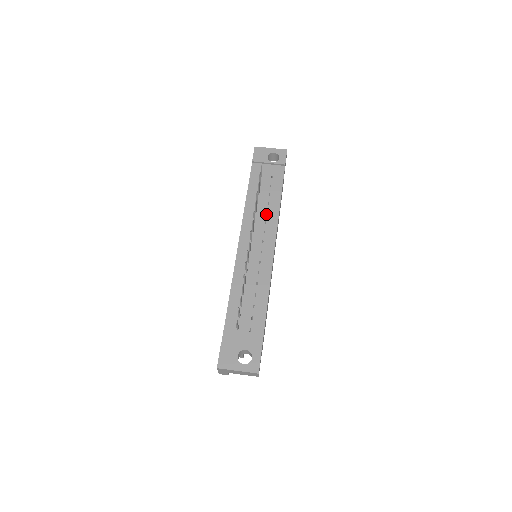
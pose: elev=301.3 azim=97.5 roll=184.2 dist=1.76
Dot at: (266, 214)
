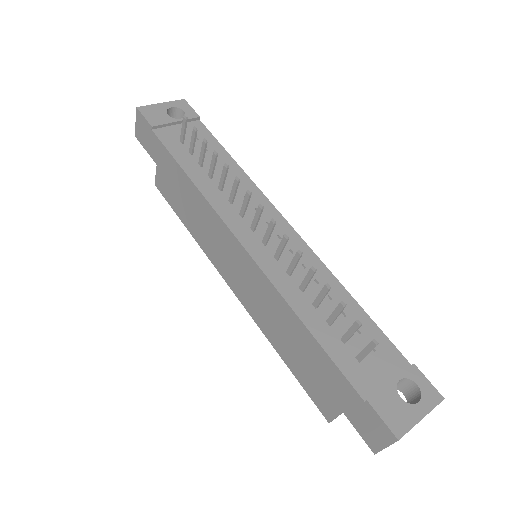
Dot at: occluded
